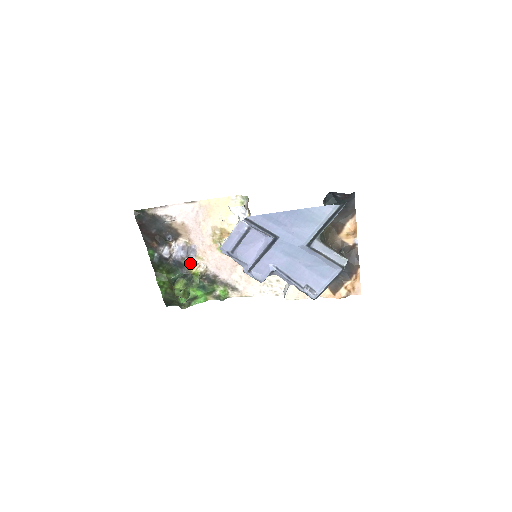
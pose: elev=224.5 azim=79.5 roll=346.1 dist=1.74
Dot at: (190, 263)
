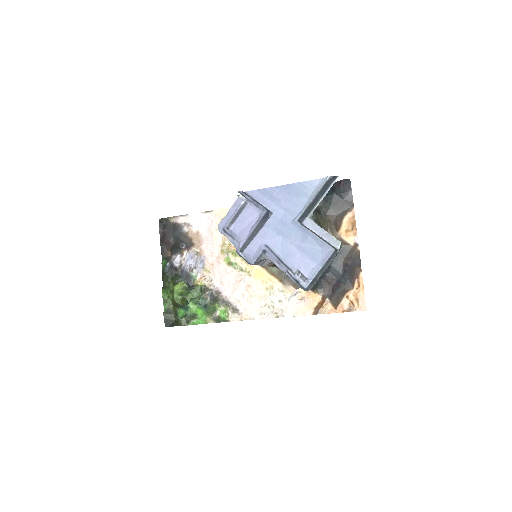
Dot at: (197, 276)
